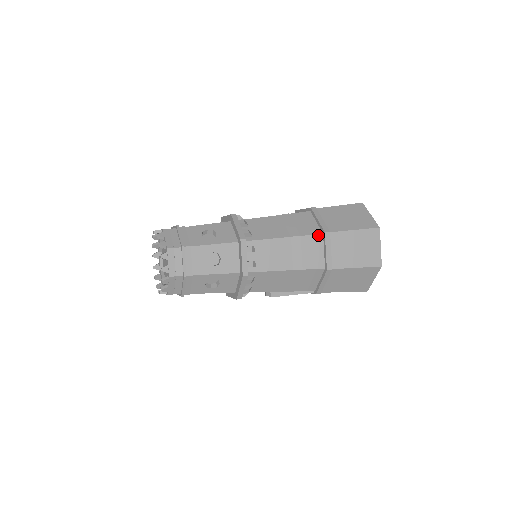
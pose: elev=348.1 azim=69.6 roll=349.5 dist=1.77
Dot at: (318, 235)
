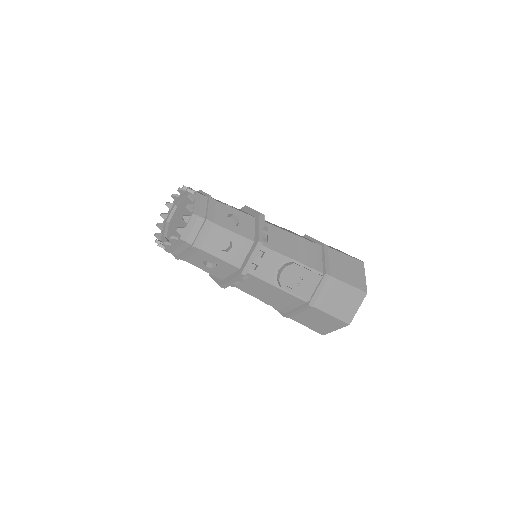
Dot at: (302, 236)
